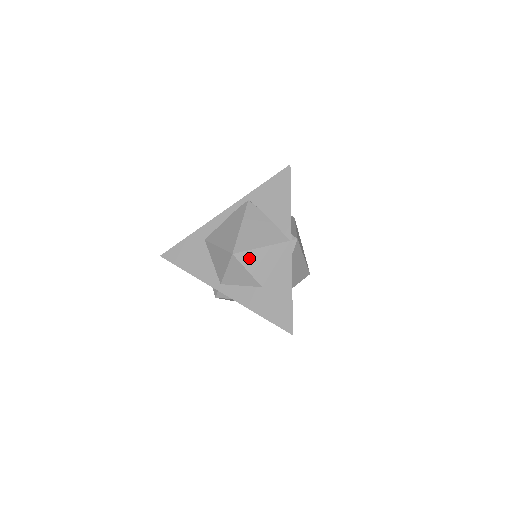
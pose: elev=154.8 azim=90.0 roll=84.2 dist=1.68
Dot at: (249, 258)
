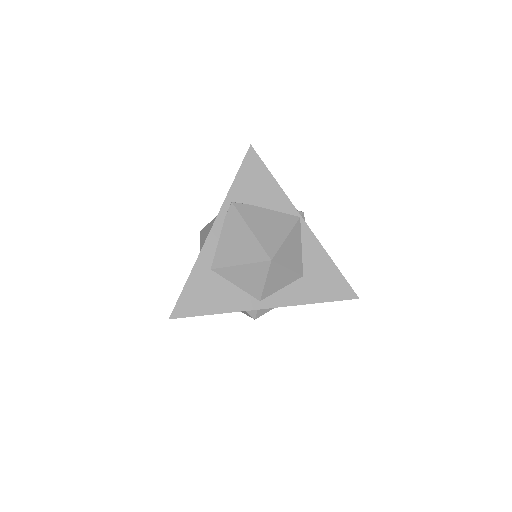
Dot at: (283, 255)
